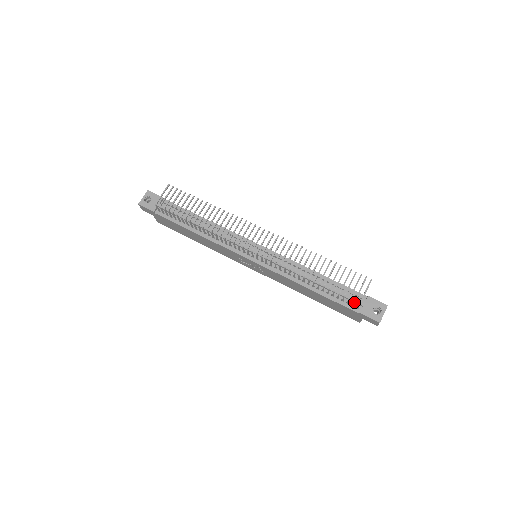
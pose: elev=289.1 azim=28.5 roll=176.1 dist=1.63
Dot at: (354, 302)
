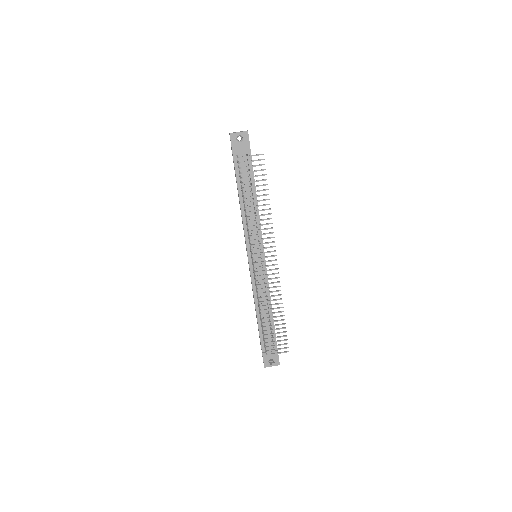
Dot at: (265, 350)
